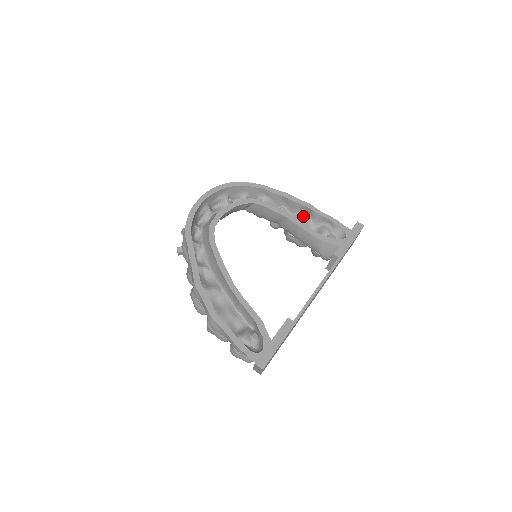
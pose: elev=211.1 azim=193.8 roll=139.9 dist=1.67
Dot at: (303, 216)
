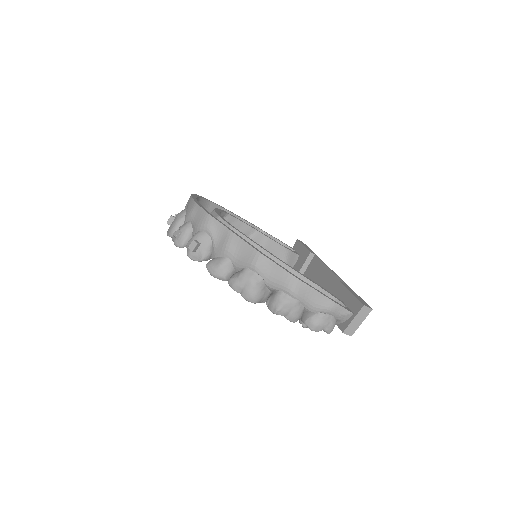
Dot at: occluded
